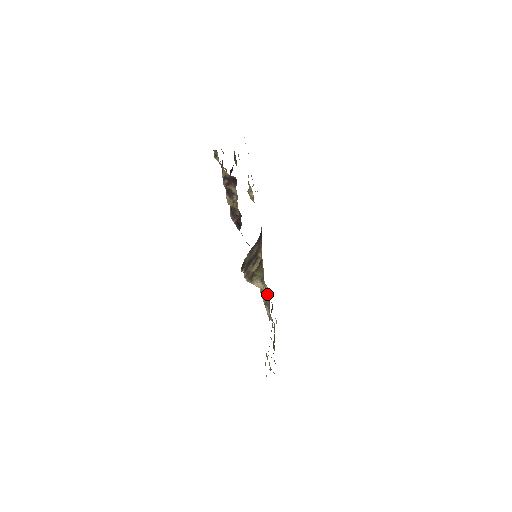
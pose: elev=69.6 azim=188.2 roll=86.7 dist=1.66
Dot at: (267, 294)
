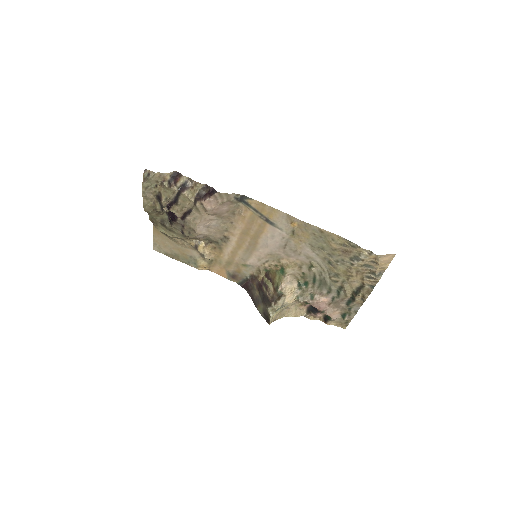
Dot at: (301, 285)
